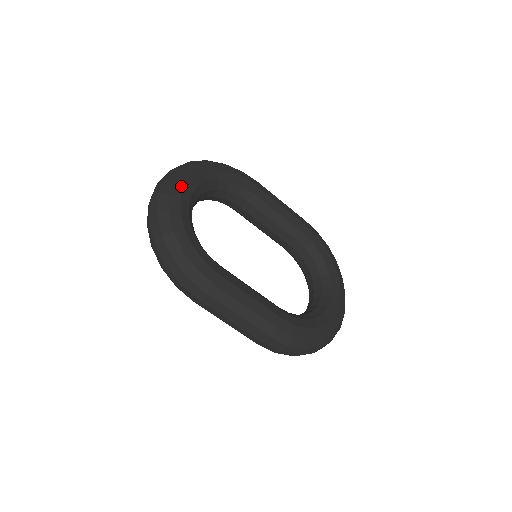
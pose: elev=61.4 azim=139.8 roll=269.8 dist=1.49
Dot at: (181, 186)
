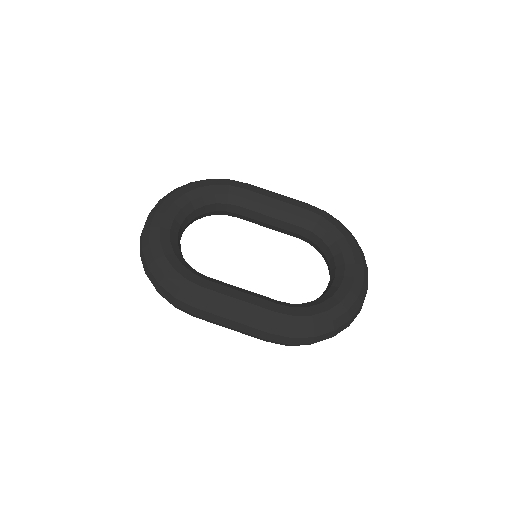
Dot at: (160, 217)
